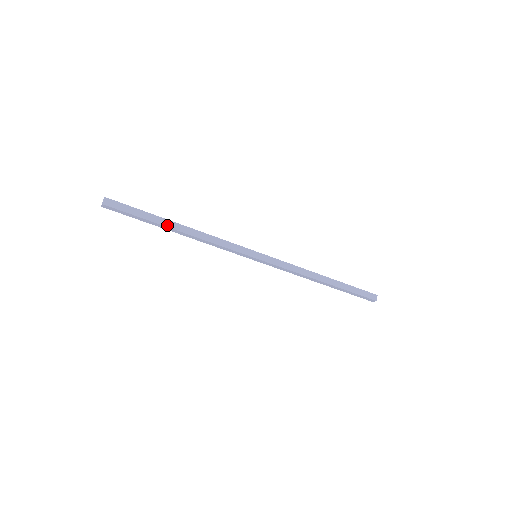
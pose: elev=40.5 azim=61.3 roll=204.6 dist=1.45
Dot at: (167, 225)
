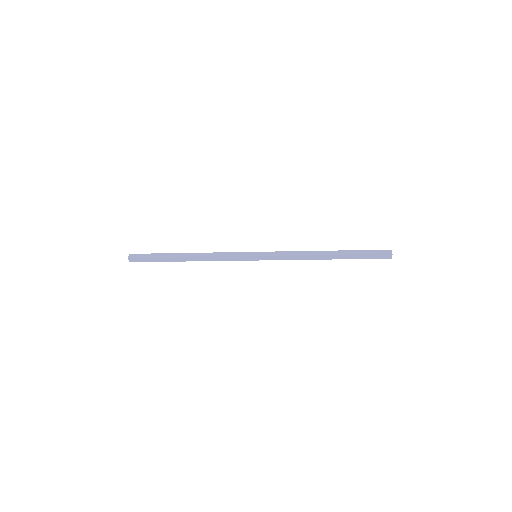
Dot at: (176, 256)
